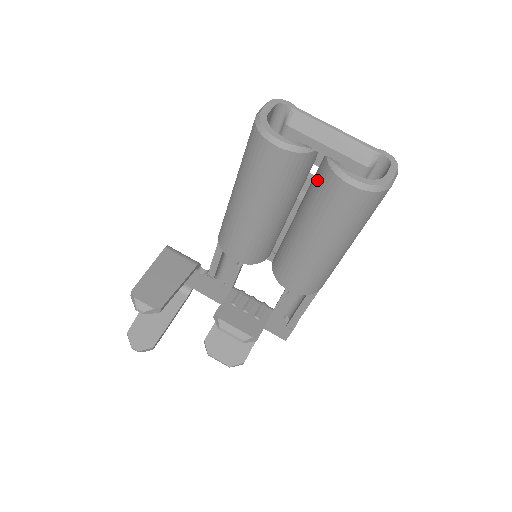
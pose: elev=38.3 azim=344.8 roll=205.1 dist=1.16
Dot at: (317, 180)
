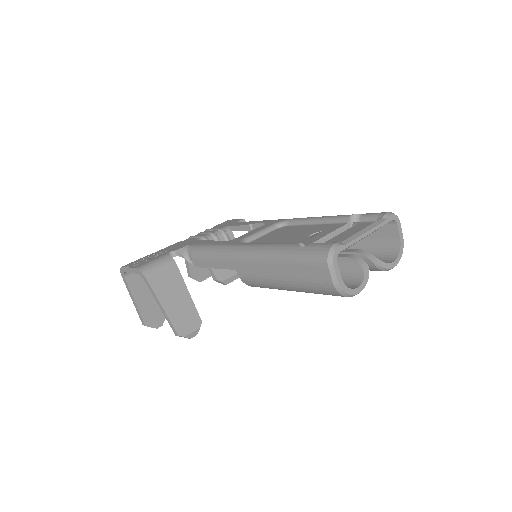
Dot at: occluded
